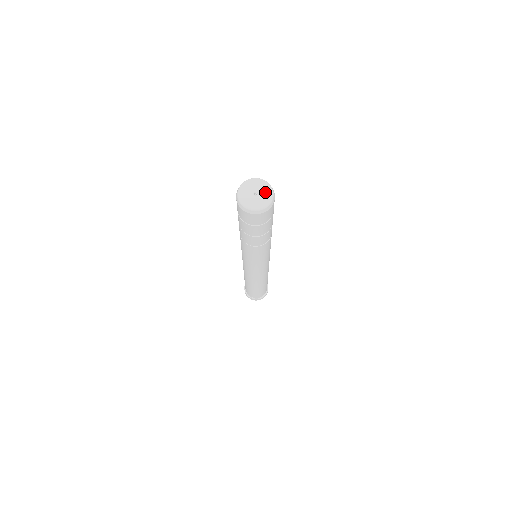
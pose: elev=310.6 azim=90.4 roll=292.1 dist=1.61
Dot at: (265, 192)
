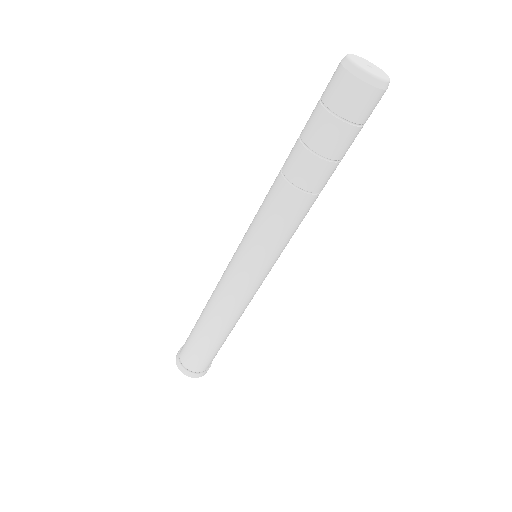
Dot at: (376, 67)
